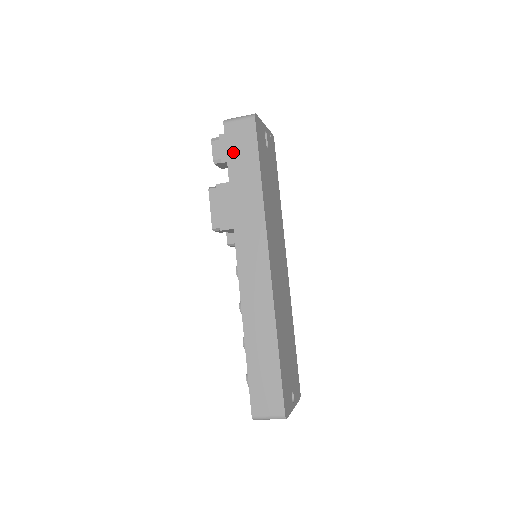
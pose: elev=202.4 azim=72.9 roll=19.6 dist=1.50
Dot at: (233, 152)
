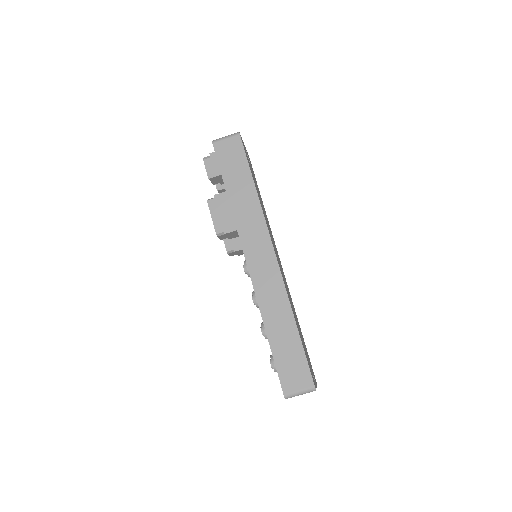
Dot at: (225, 165)
